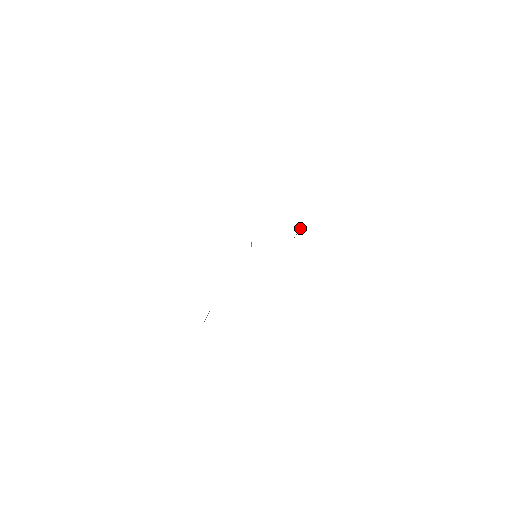
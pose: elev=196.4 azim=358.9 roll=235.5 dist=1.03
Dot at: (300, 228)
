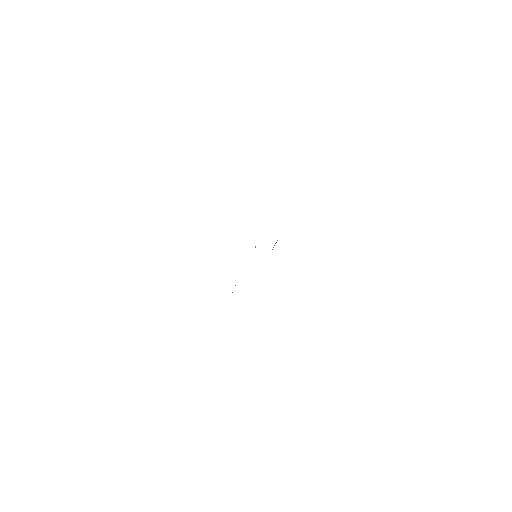
Dot at: (276, 242)
